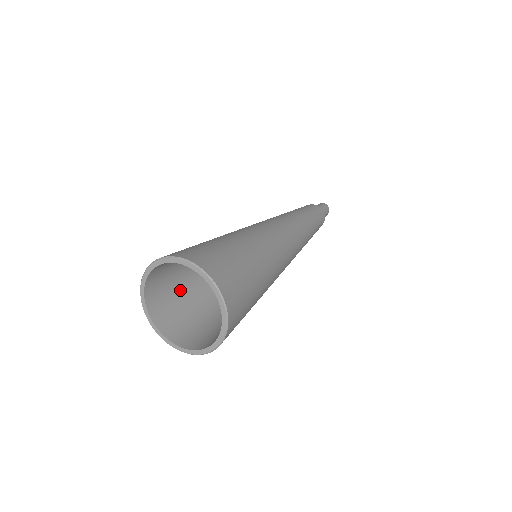
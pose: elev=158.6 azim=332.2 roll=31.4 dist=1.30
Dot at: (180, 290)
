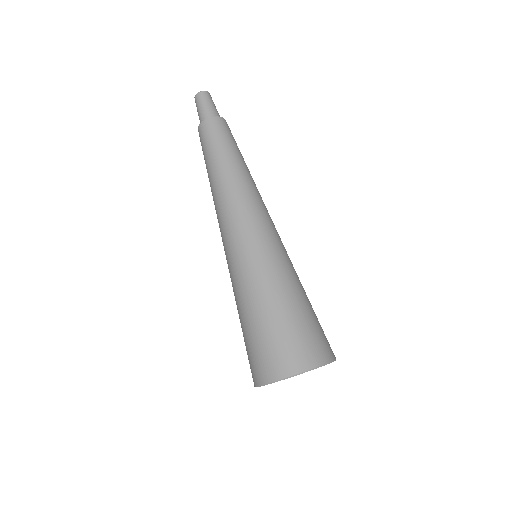
Dot at: occluded
